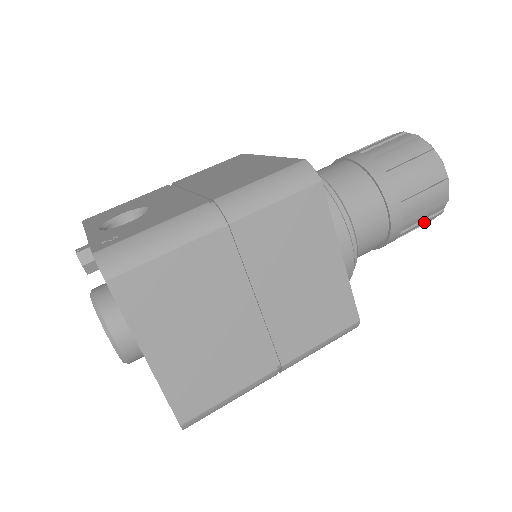
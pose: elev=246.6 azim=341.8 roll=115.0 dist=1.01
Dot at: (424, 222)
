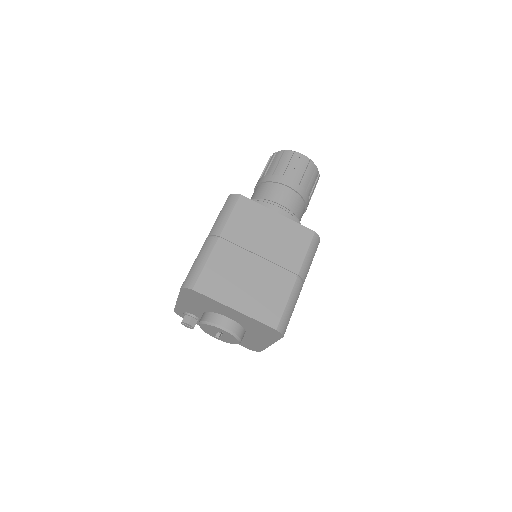
Dot at: (313, 178)
